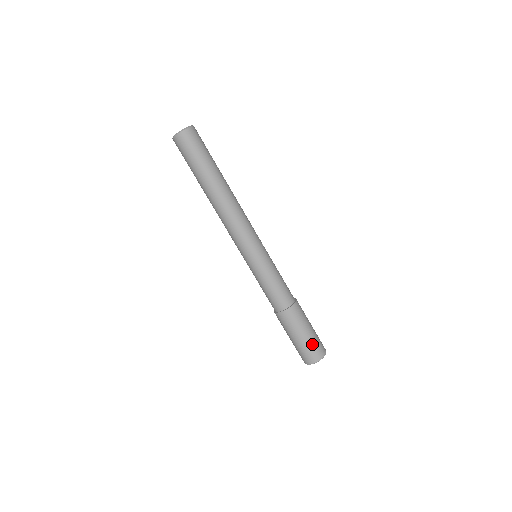
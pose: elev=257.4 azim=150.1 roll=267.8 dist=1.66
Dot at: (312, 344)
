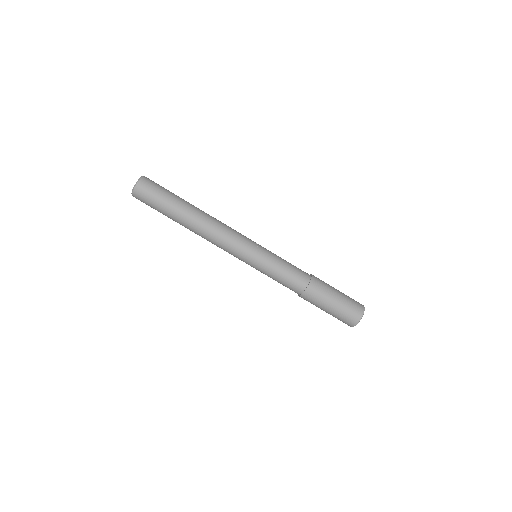
Dot at: (344, 310)
